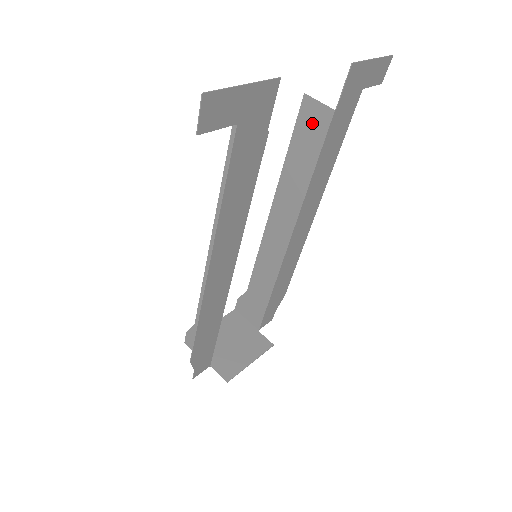
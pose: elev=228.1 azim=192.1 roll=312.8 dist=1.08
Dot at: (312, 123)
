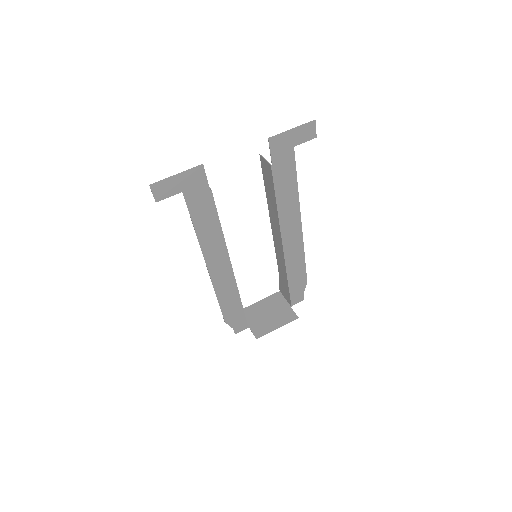
Dot at: (267, 172)
